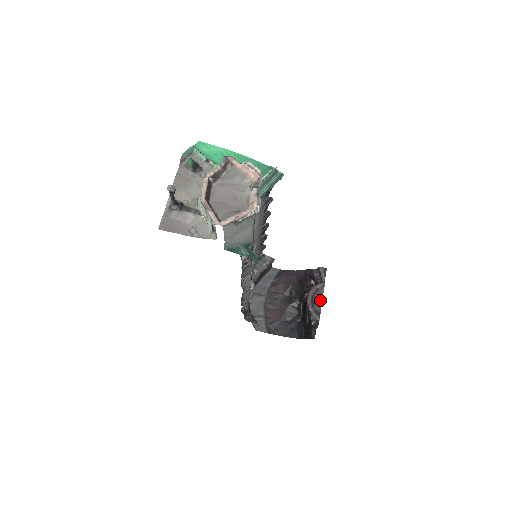
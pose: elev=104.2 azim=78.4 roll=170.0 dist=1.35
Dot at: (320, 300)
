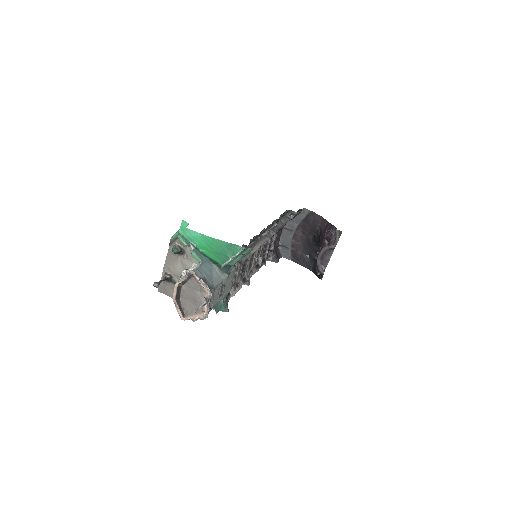
Dot at: (328, 259)
